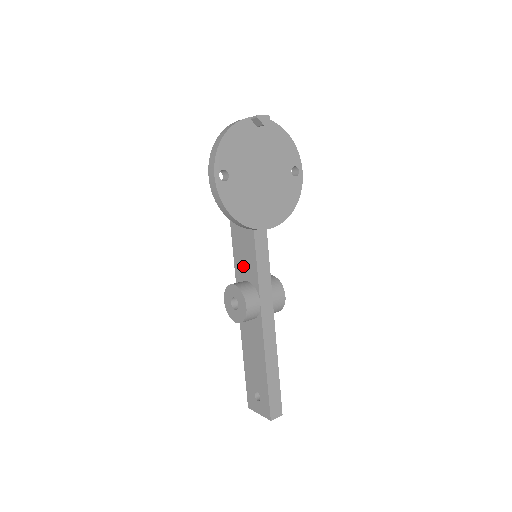
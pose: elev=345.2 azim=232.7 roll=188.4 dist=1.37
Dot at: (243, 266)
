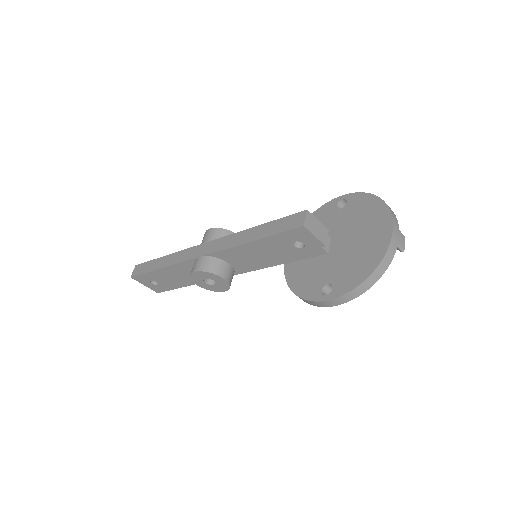
Dot at: (237, 259)
